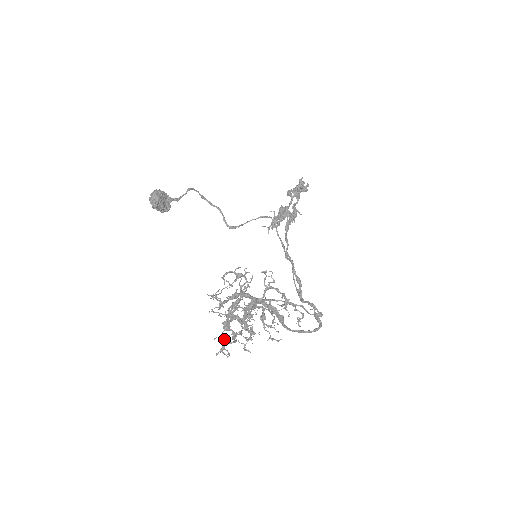
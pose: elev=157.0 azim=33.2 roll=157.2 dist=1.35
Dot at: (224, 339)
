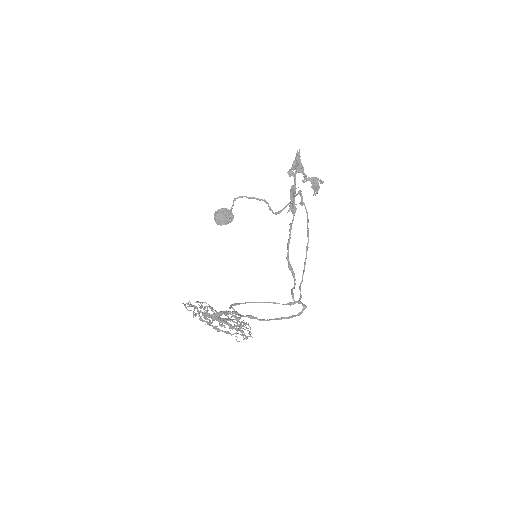
Dot at: (240, 329)
